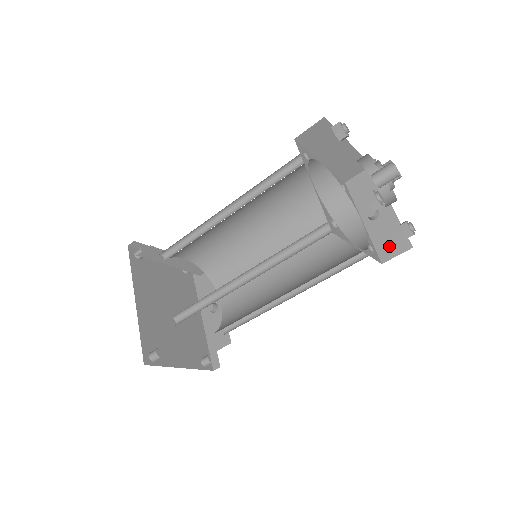
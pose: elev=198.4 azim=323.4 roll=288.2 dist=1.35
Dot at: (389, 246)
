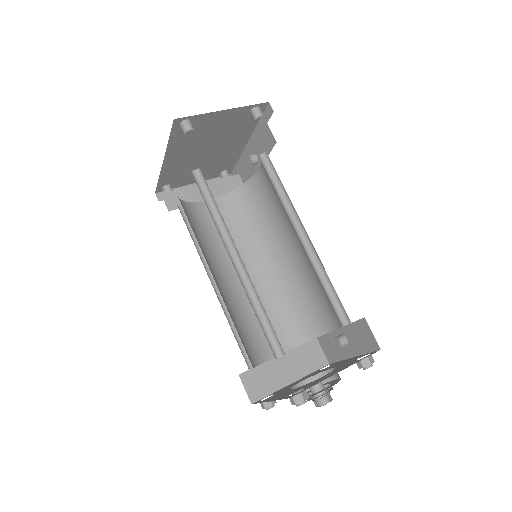
Dot at: (327, 347)
